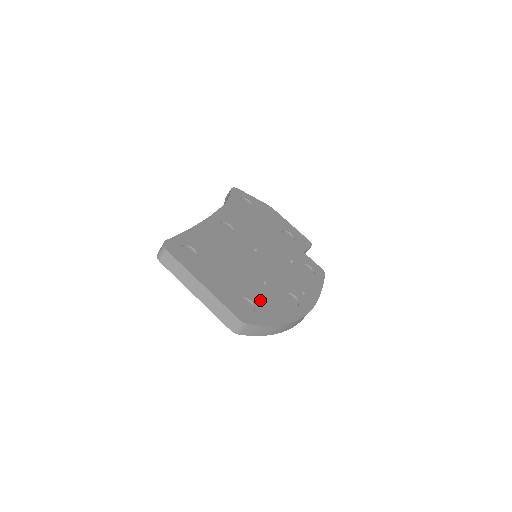
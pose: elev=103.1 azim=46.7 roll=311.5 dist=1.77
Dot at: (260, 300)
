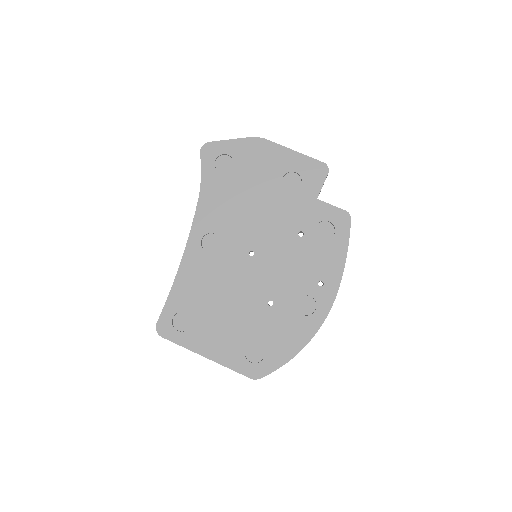
Dot at: (268, 335)
